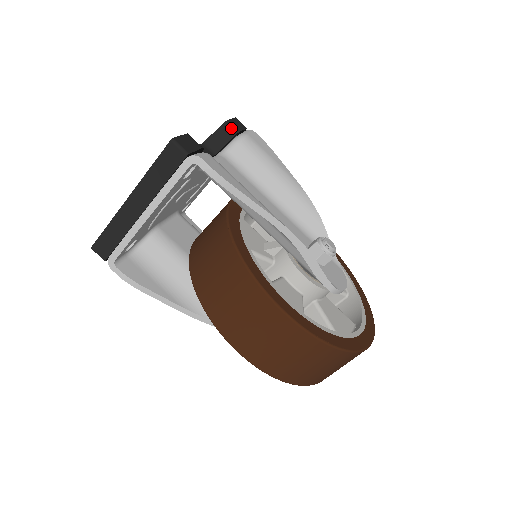
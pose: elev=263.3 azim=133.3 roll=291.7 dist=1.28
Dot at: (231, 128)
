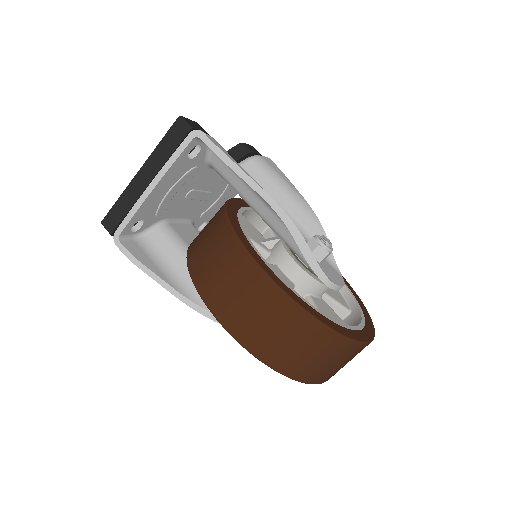
Dot at: (246, 148)
